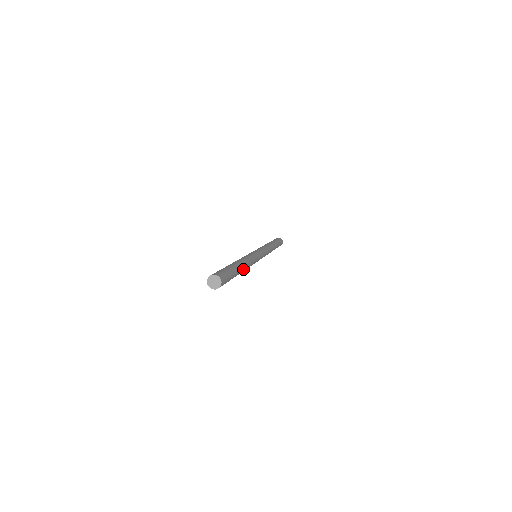
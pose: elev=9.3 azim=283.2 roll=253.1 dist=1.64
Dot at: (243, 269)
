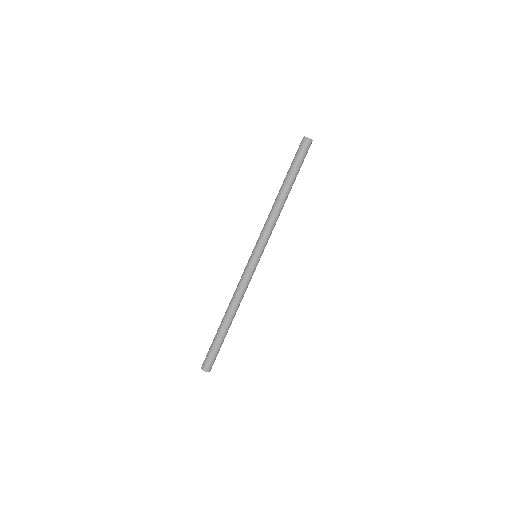
Dot at: (232, 319)
